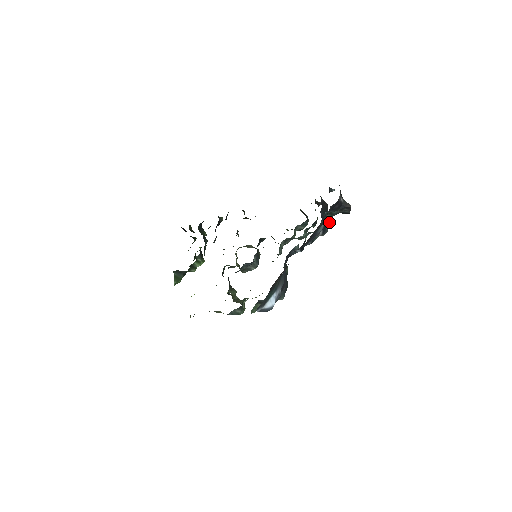
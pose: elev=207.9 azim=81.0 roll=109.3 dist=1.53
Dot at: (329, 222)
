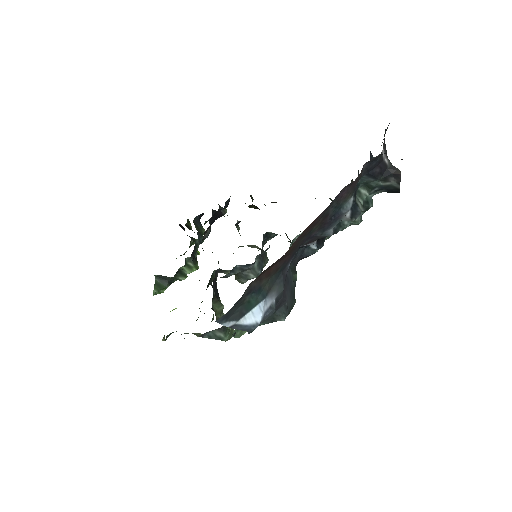
Dot at: (366, 205)
